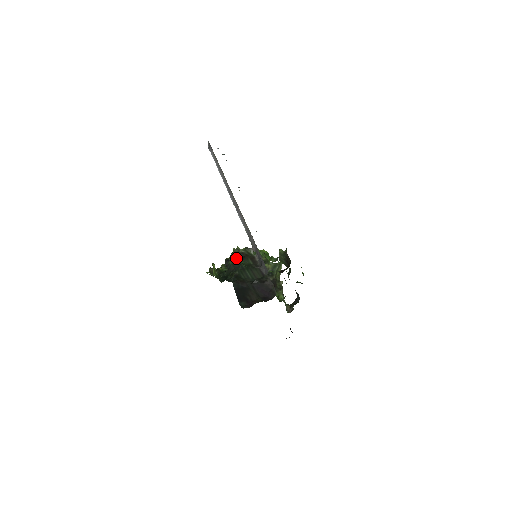
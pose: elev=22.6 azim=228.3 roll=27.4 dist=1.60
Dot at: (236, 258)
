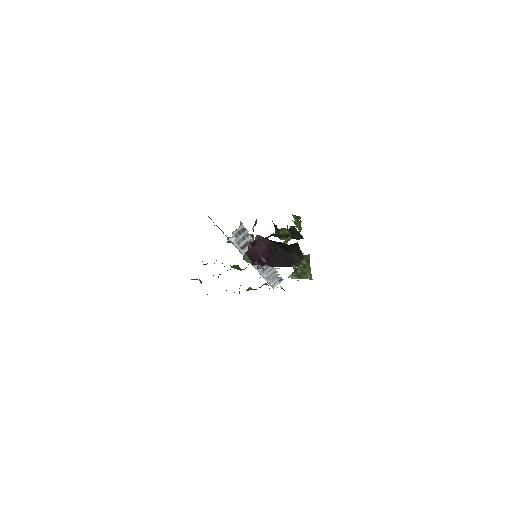
Dot at: occluded
